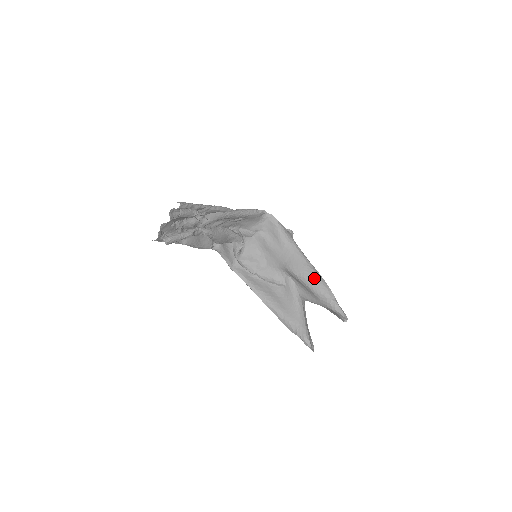
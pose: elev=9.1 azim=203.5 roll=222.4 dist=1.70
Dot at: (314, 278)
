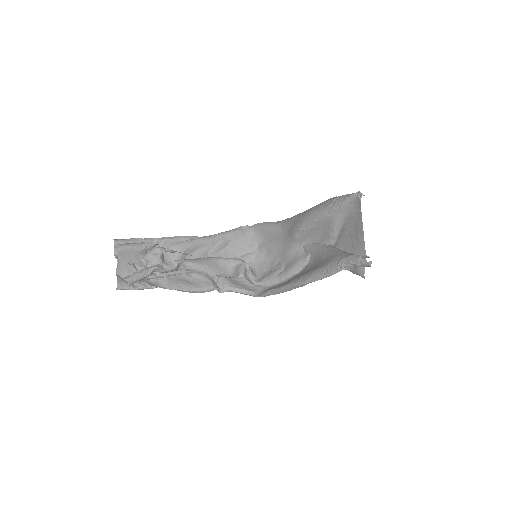
Dot at: (310, 211)
